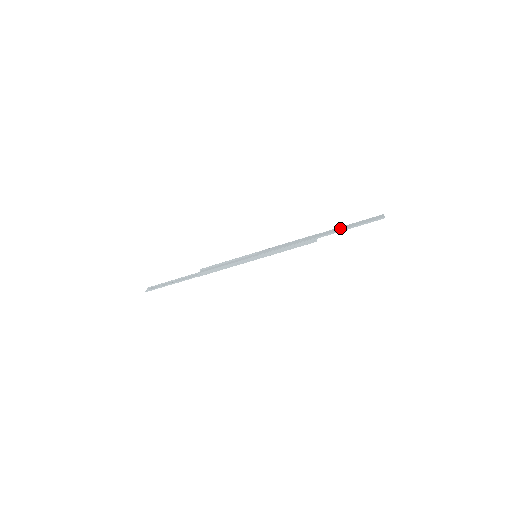
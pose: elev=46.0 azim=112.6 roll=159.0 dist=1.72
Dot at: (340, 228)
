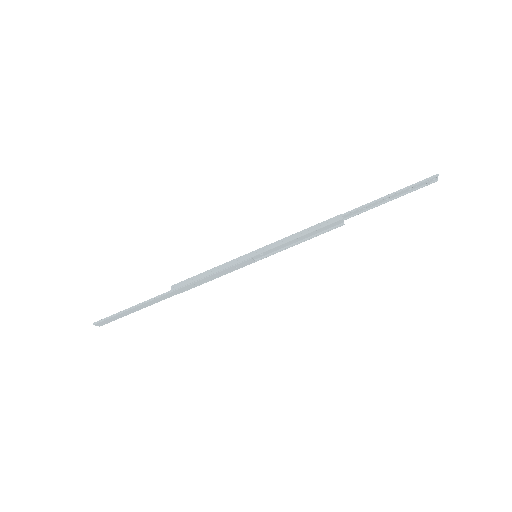
Dot at: (375, 202)
